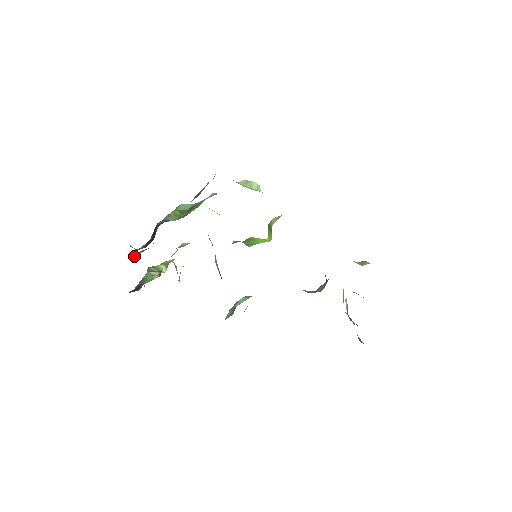
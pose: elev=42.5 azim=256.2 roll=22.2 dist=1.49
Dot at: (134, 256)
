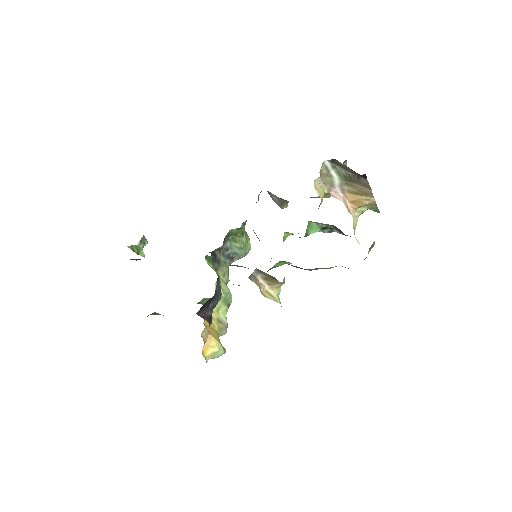
Dot at: occluded
